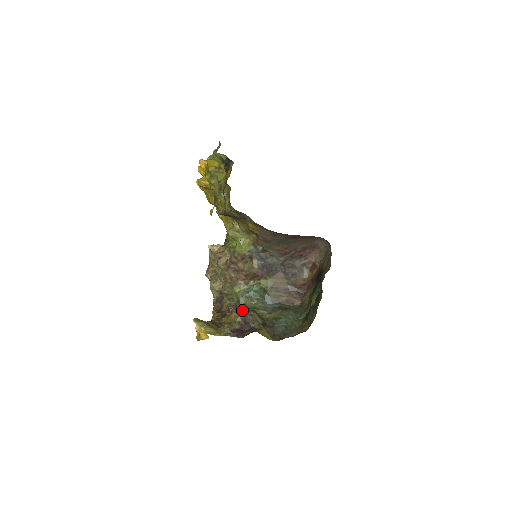
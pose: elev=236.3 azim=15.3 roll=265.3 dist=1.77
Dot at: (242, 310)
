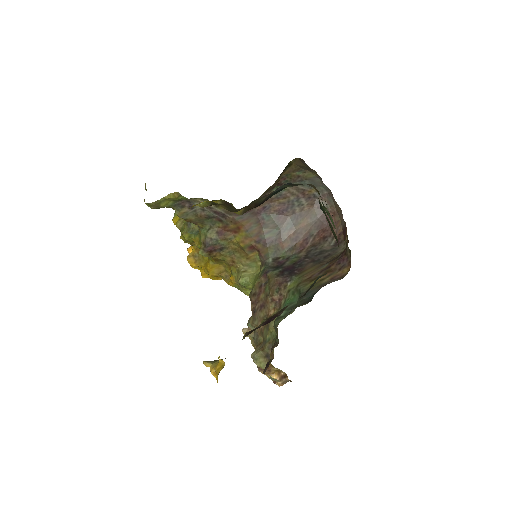
Dot at: occluded
